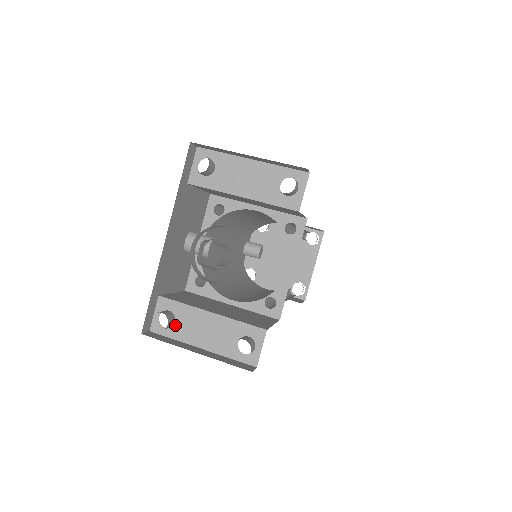
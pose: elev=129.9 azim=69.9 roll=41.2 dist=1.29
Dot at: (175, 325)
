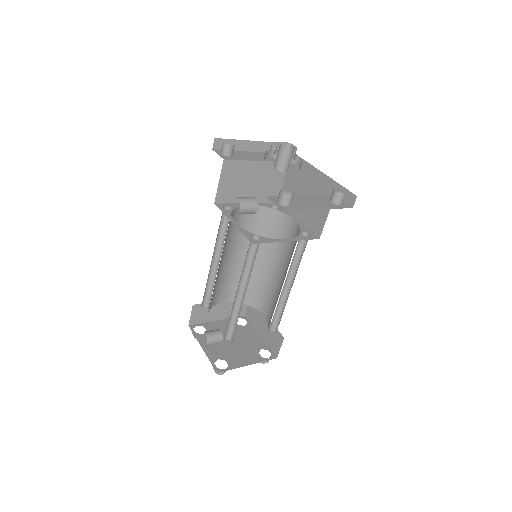
Dot at: (292, 204)
